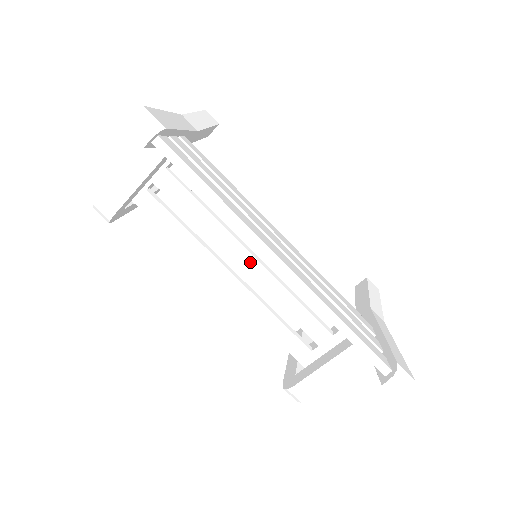
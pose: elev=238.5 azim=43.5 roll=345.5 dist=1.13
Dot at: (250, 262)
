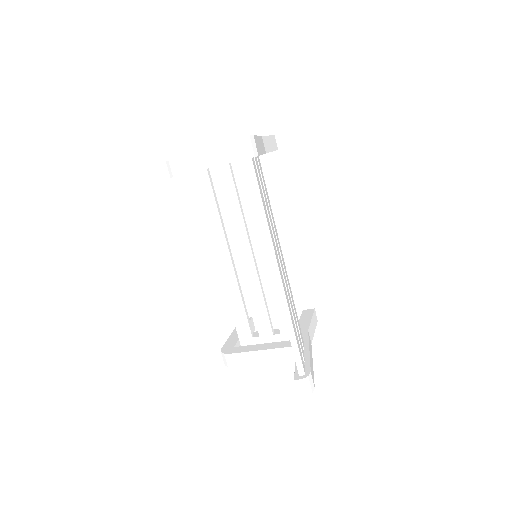
Dot at: (248, 256)
